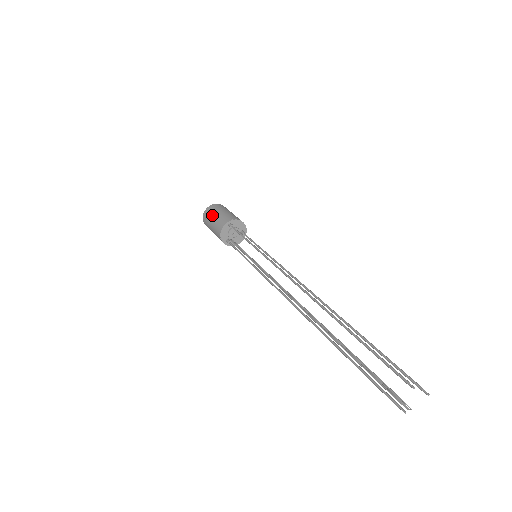
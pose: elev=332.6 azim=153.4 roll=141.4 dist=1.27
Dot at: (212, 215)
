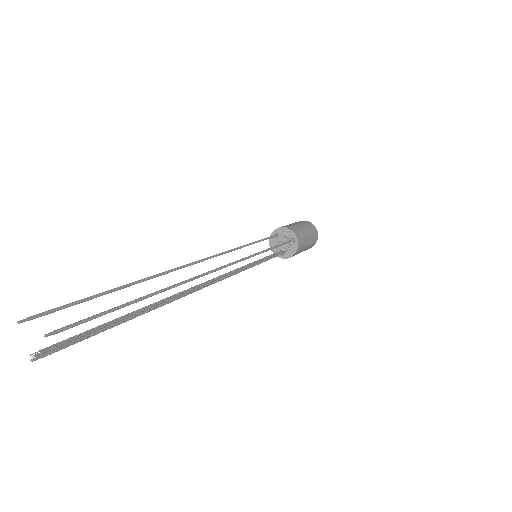
Dot at: occluded
